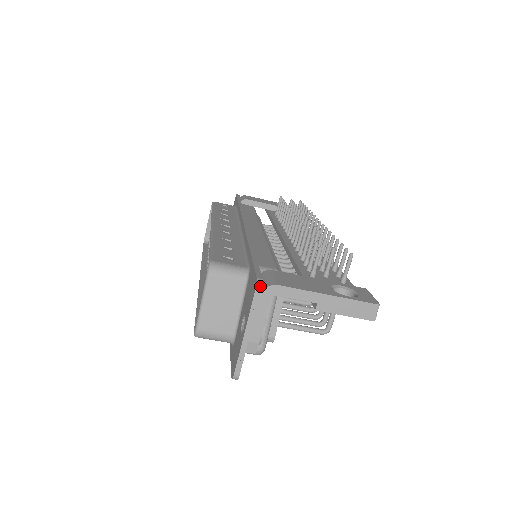
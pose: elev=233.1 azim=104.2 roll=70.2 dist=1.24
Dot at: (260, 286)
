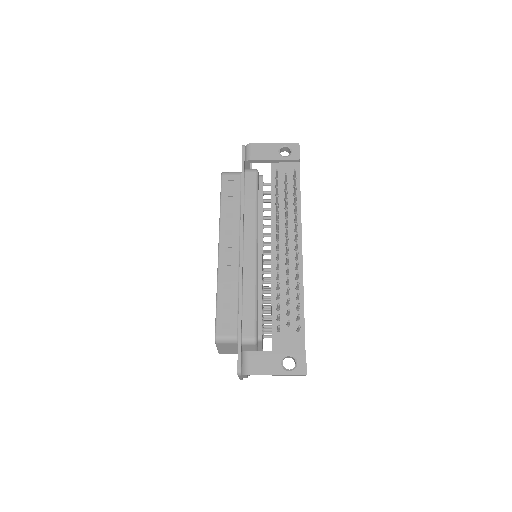
Dot at: (239, 374)
